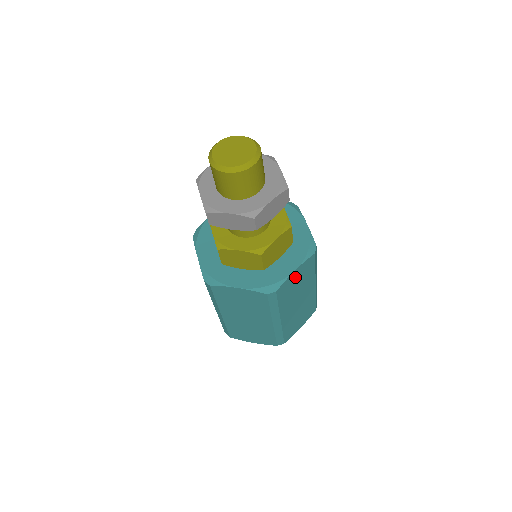
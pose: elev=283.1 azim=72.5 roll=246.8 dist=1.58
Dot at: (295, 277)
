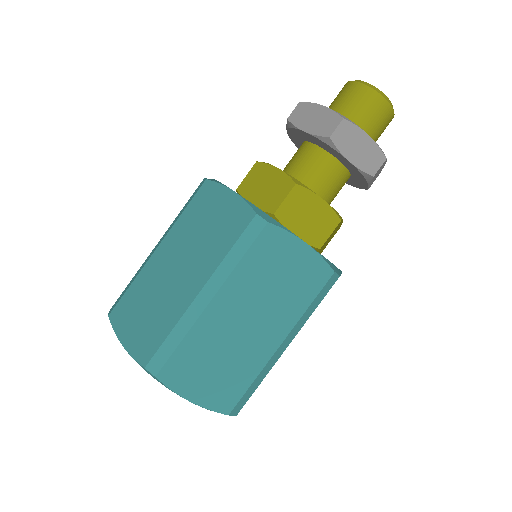
Dot at: (293, 257)
